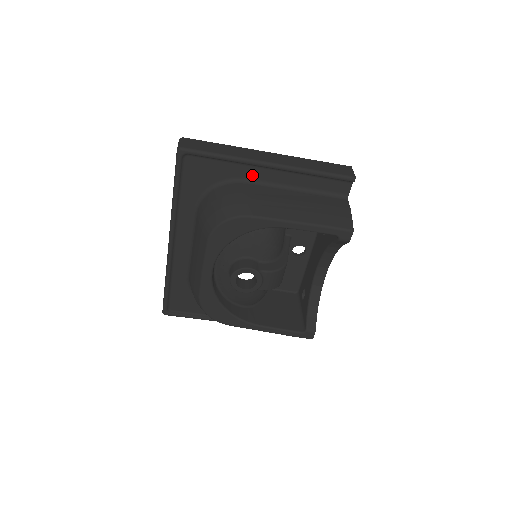
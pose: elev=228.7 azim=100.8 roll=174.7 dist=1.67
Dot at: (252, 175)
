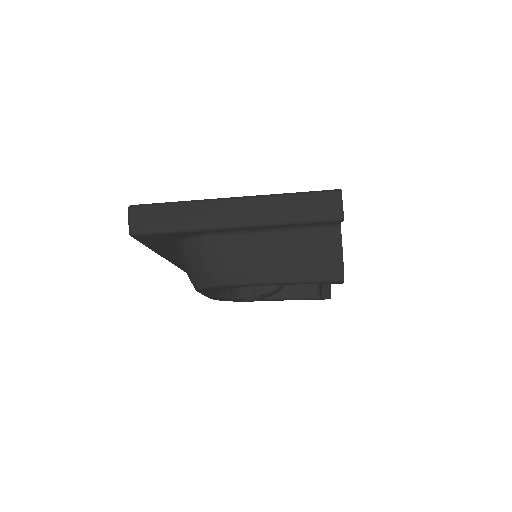
Dot at: (221, 230)
